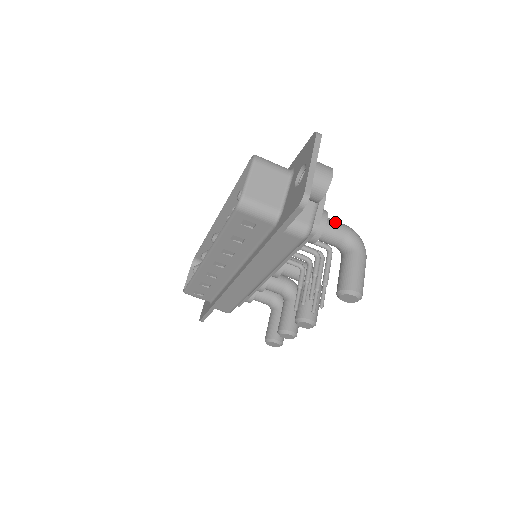
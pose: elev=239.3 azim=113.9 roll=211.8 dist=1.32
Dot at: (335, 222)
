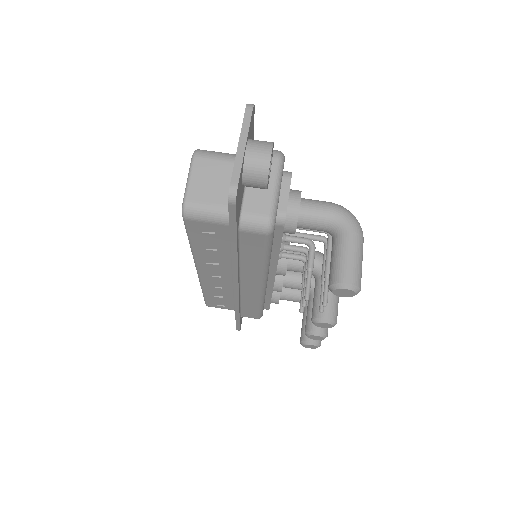
Dot at: (314, 202)
